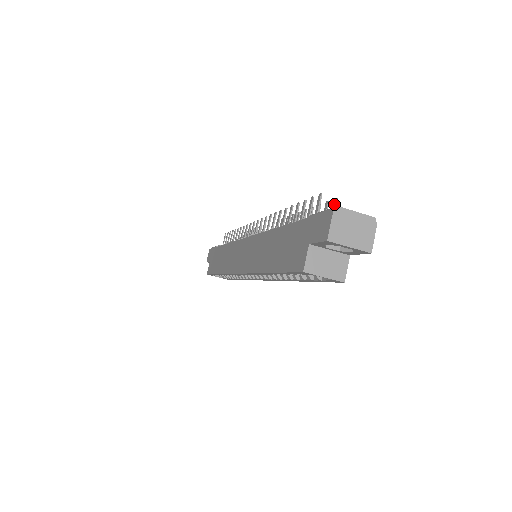
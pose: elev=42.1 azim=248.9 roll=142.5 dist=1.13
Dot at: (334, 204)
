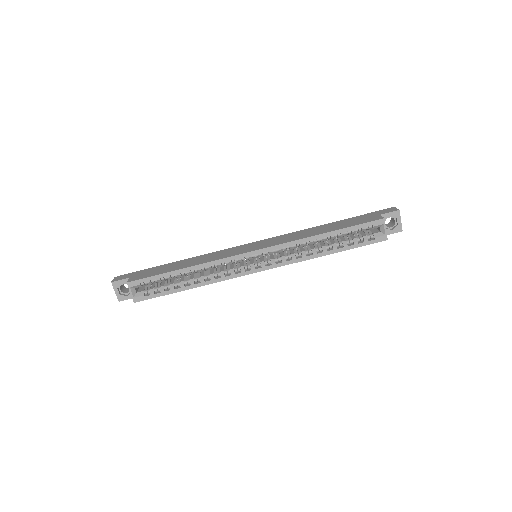
Dot at: occluded
